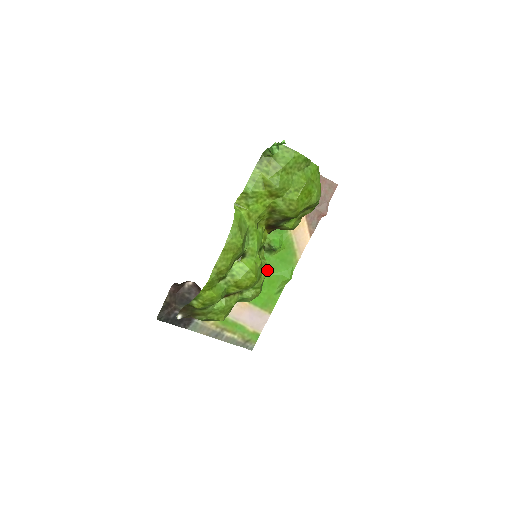
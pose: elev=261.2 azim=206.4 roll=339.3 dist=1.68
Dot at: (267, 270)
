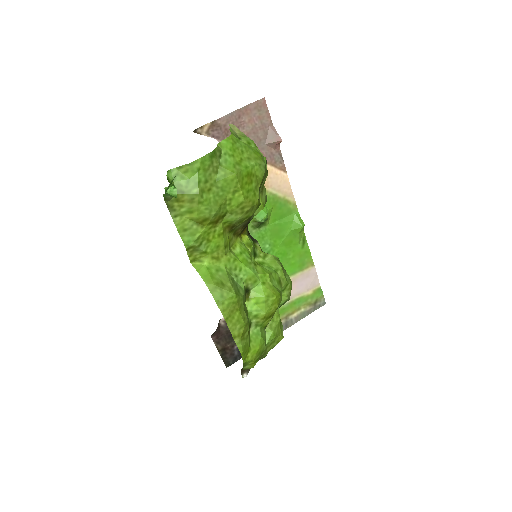
Dot at: (279, 263)
